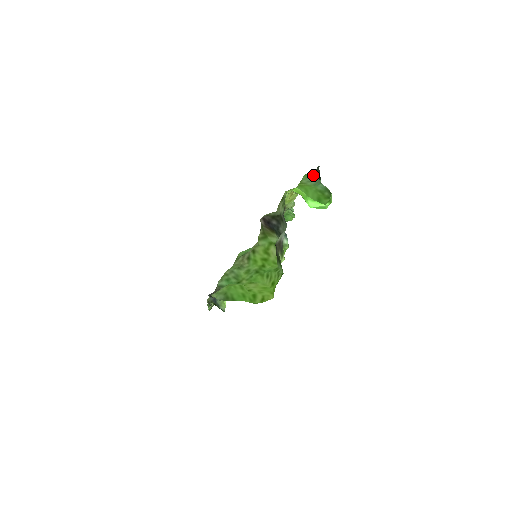
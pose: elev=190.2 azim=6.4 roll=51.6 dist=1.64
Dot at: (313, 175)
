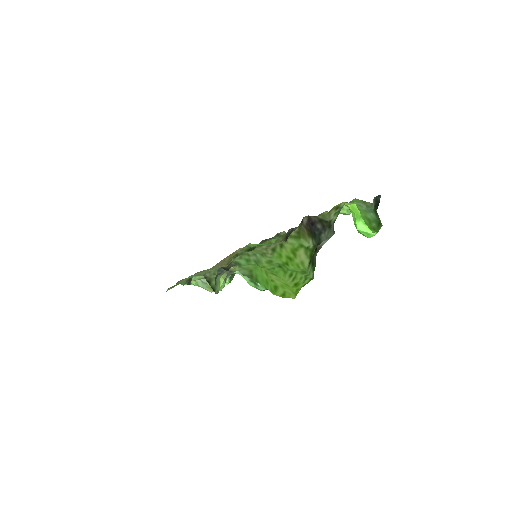
Dot at: (366, 202)
